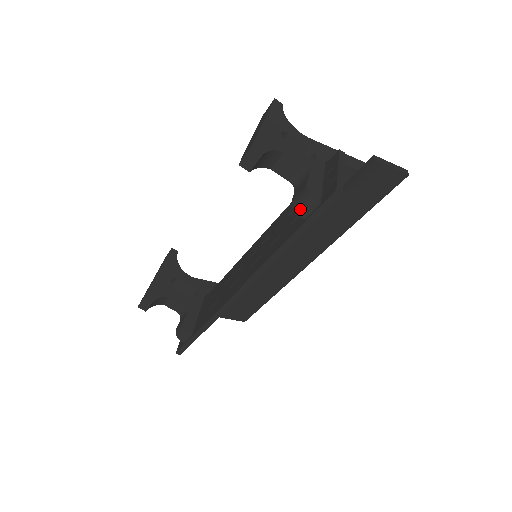
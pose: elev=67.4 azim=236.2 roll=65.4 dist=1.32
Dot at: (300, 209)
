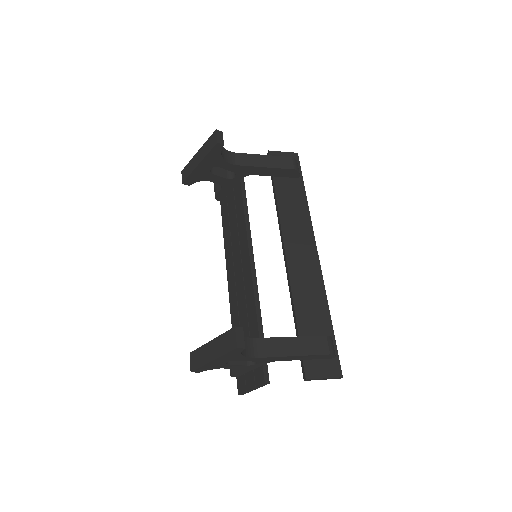
Dot at: occluded
